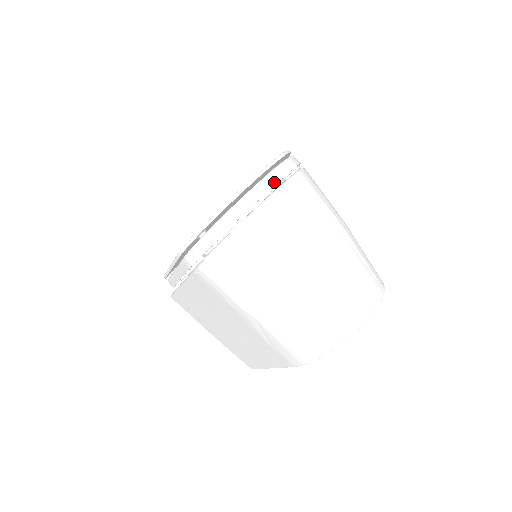
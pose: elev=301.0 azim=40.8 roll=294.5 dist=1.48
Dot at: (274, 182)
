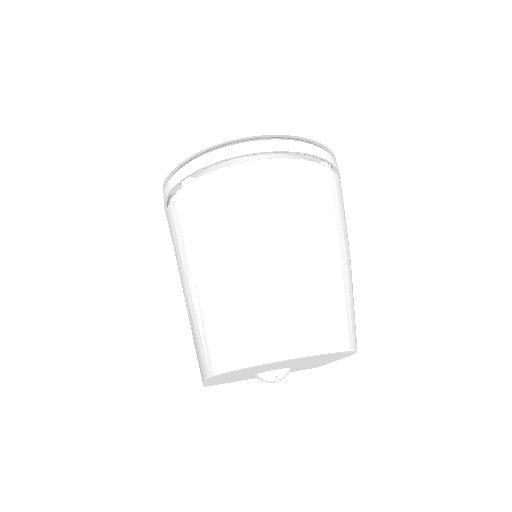
Dot at: (272, 148)
